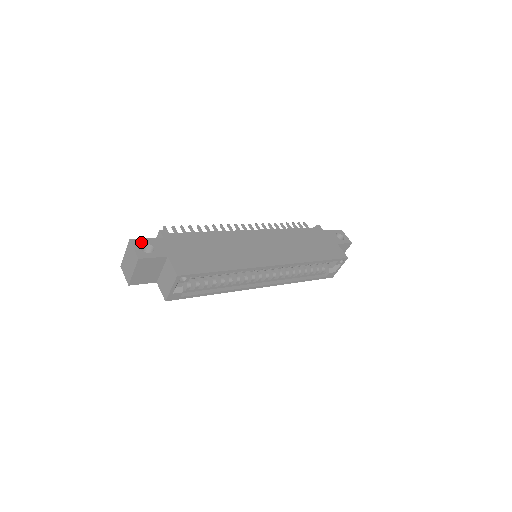
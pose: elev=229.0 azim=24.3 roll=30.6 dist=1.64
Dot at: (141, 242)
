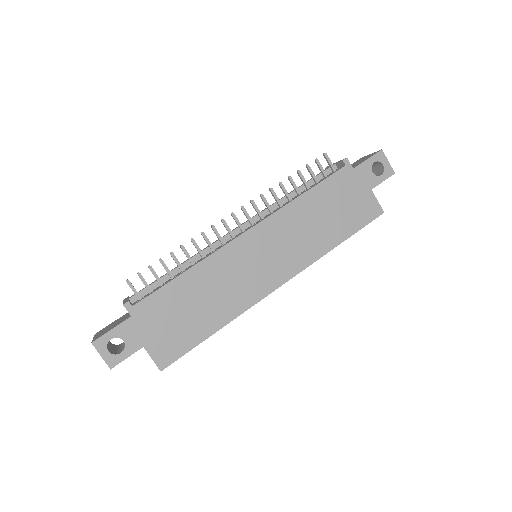
Dot at: (106, 340)
